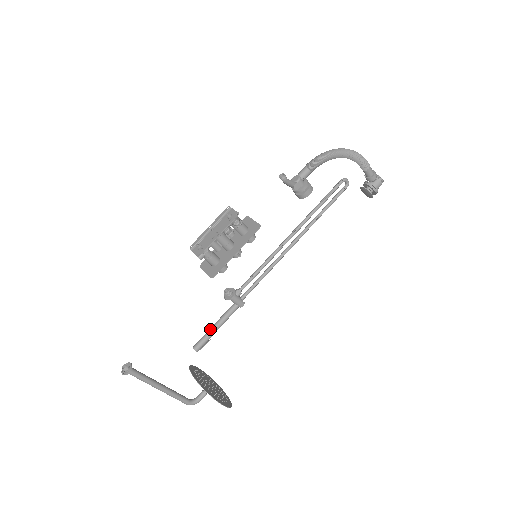
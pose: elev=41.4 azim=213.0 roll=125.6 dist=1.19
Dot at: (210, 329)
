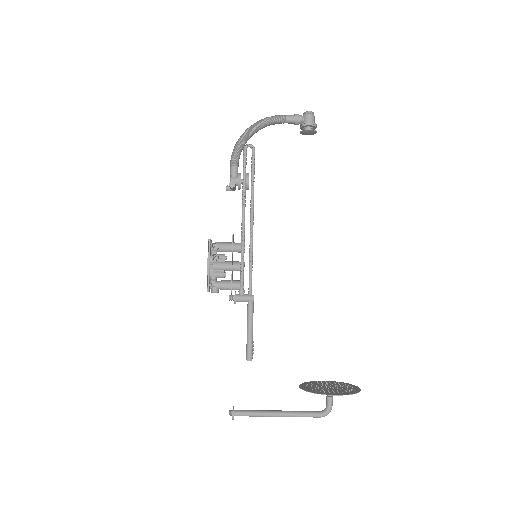
Dot at: occluded
